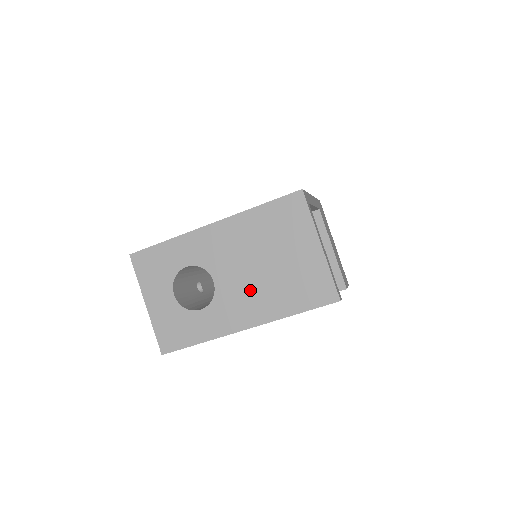
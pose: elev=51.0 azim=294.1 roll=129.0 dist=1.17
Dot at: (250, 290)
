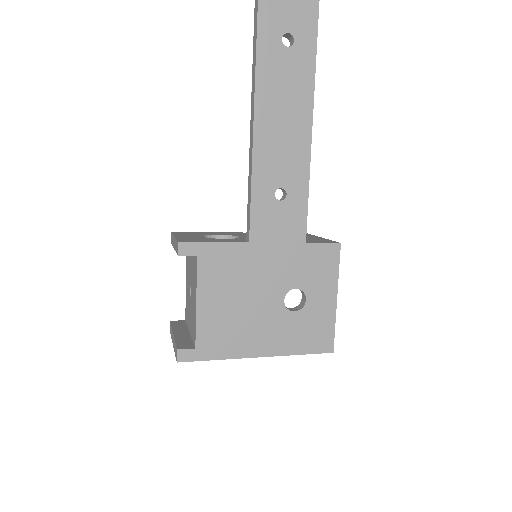
Dot at: occluded
